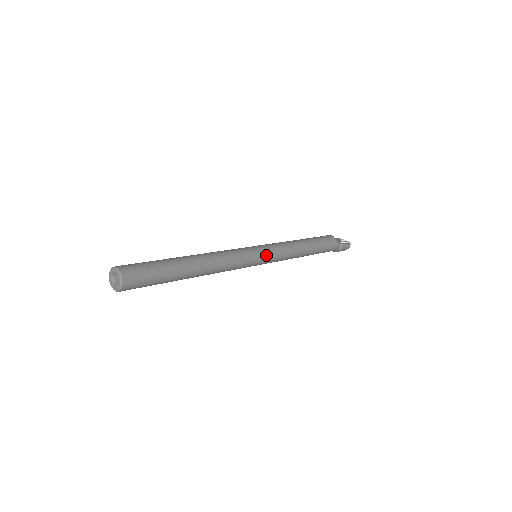
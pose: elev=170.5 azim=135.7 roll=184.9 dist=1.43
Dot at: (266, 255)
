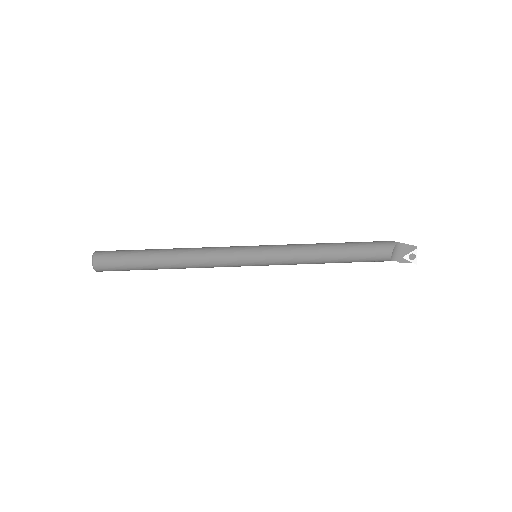
Dot at: (261, 265)
